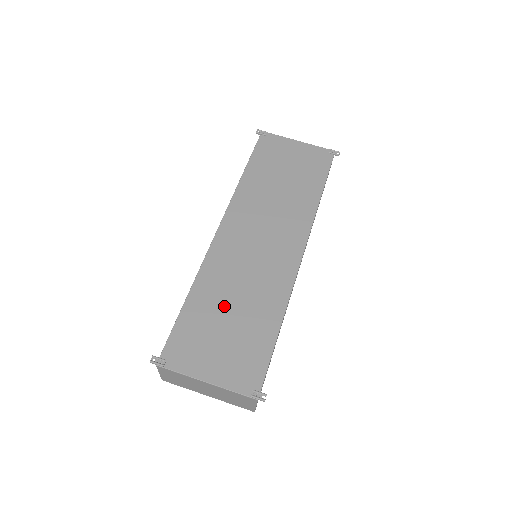
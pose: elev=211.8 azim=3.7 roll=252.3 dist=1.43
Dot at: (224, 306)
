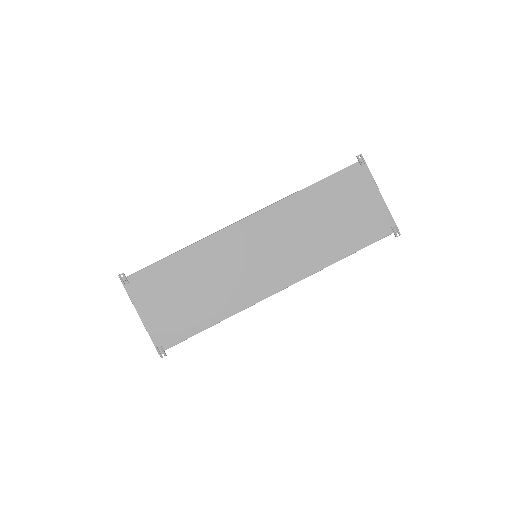
Dot at: (194, 280)
